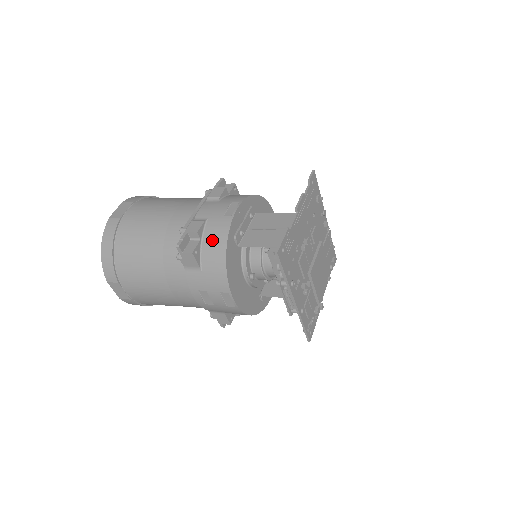
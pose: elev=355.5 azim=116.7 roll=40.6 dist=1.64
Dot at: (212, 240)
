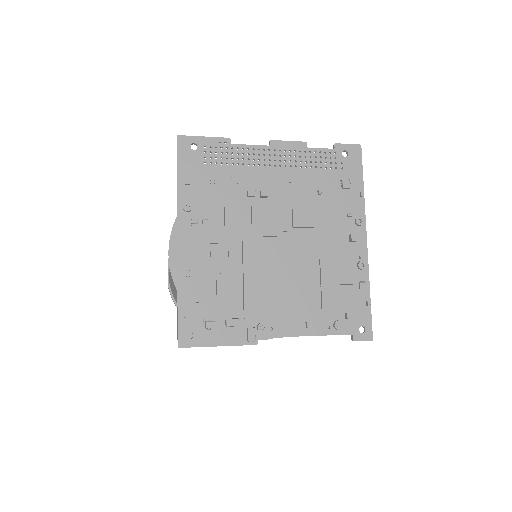
Dot at: occluded
